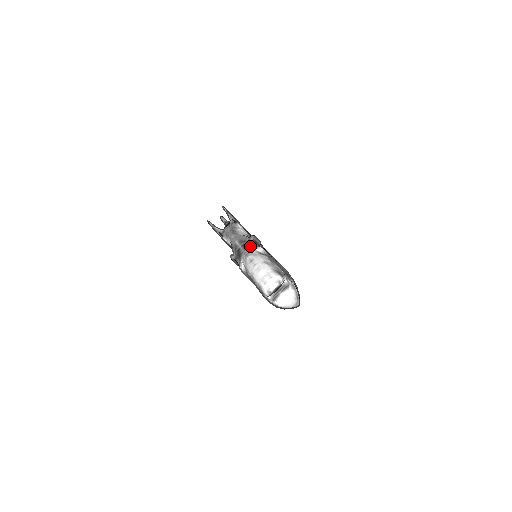
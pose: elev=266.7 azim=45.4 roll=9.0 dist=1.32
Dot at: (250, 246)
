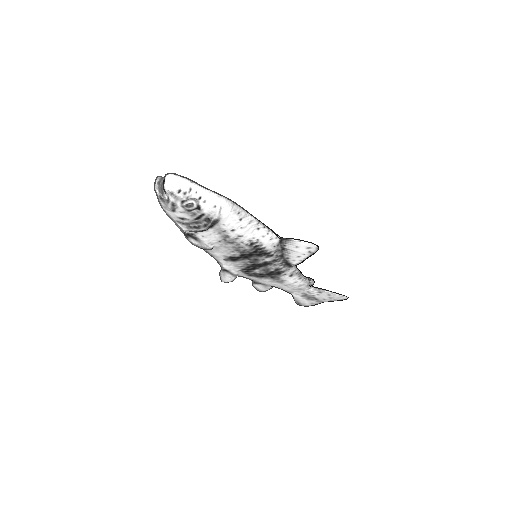
Dot at: occluded
